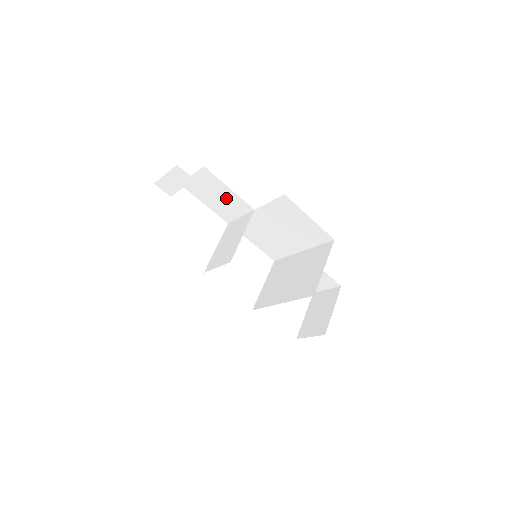
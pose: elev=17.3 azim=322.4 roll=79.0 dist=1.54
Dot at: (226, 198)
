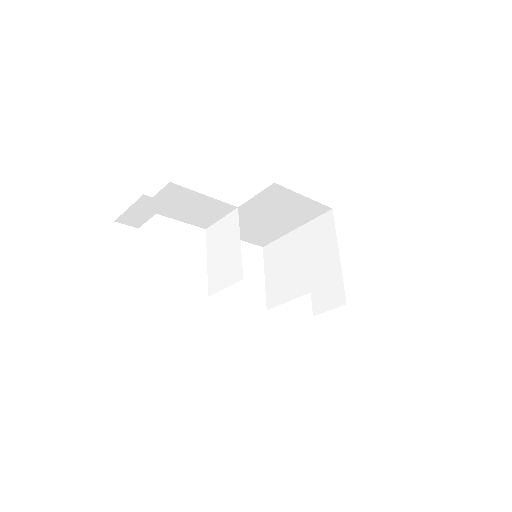
Dot at: (201, 206)
